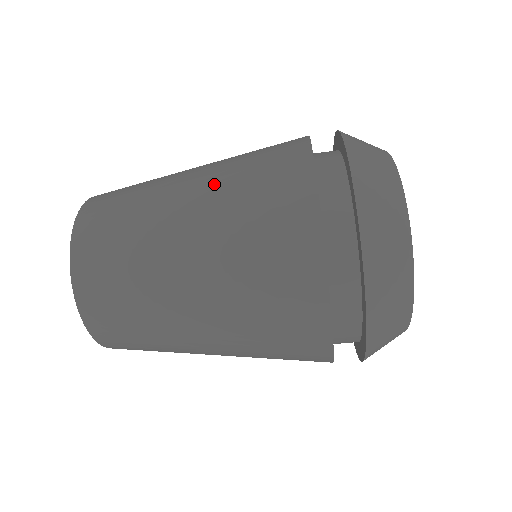
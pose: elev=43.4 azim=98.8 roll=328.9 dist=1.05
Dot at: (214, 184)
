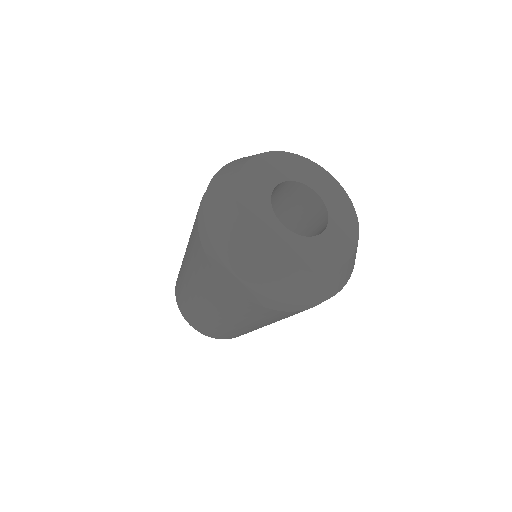
Dot at: occluded
